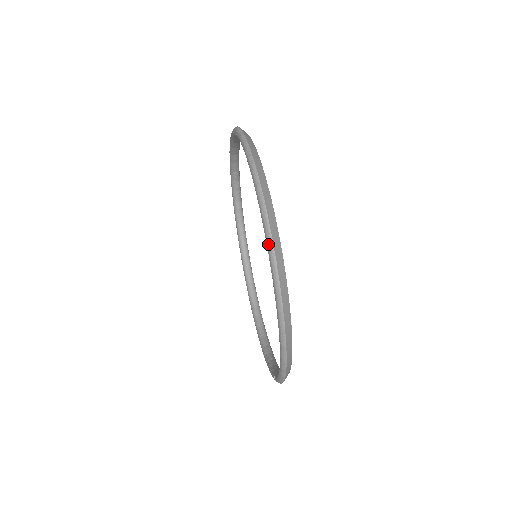
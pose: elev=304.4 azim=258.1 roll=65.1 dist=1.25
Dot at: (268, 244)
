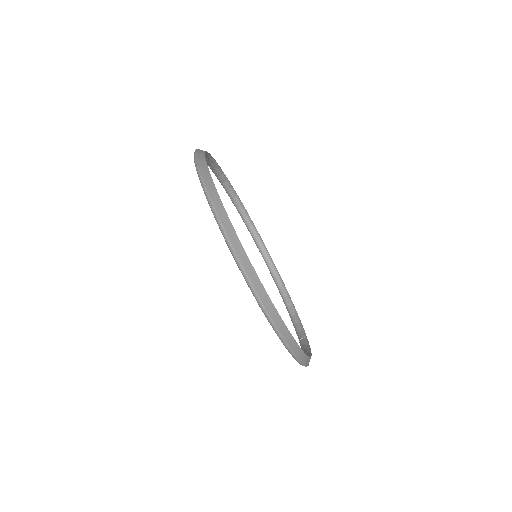
Dot at: (268, 321)
